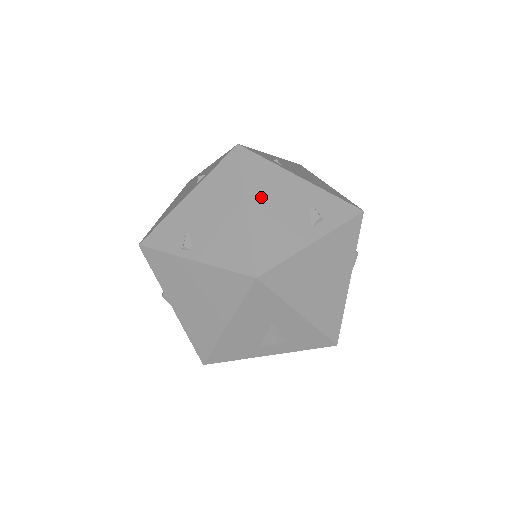
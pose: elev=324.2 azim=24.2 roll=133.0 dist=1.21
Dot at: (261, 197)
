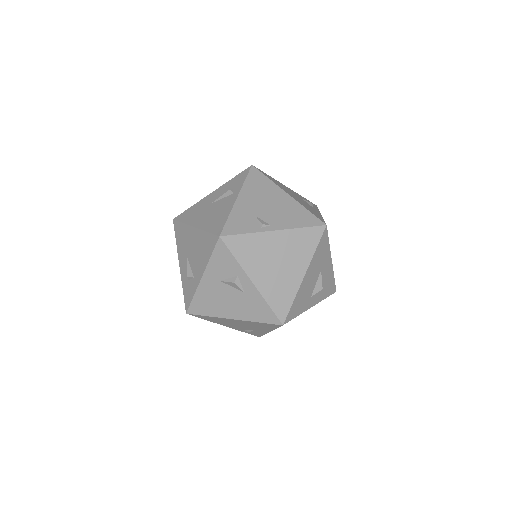
Dot at: (287, 191)
